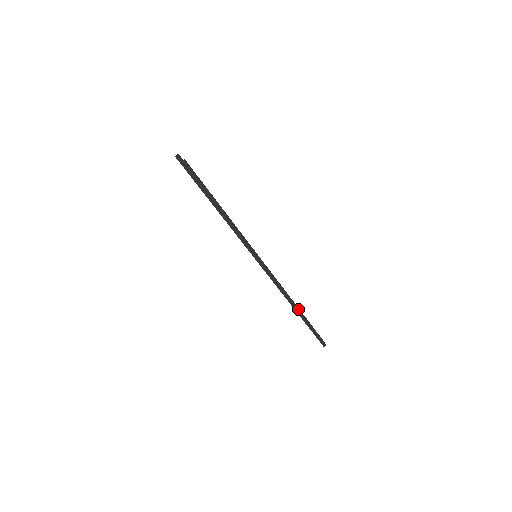
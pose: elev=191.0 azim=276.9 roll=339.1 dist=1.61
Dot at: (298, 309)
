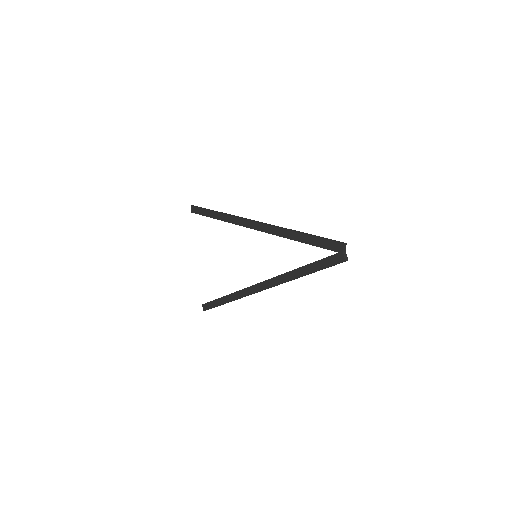
Dot at: (297, 231)
